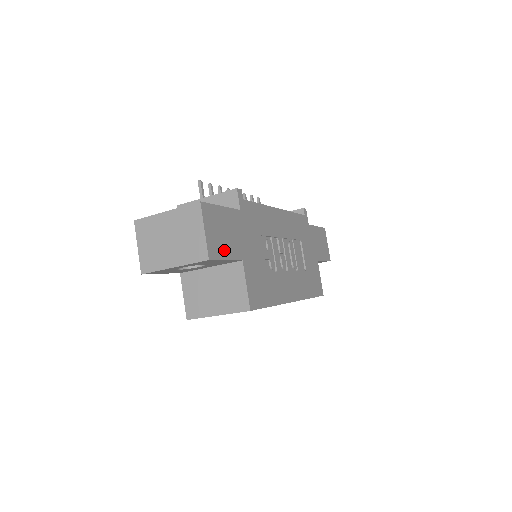
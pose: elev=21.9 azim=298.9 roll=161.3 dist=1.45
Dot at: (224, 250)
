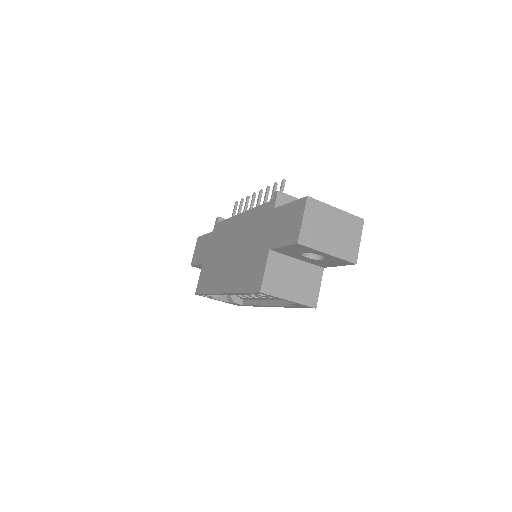
Dot at: occluded
